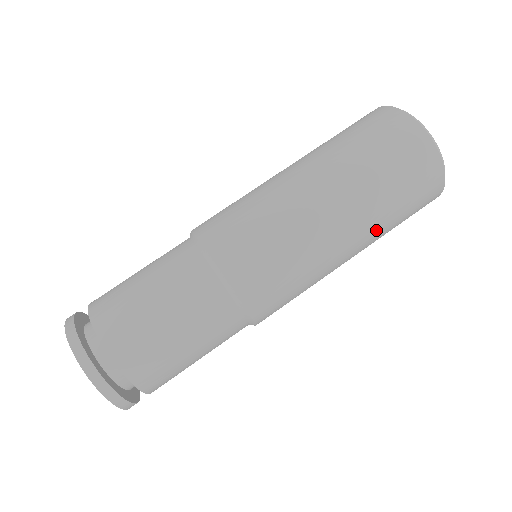
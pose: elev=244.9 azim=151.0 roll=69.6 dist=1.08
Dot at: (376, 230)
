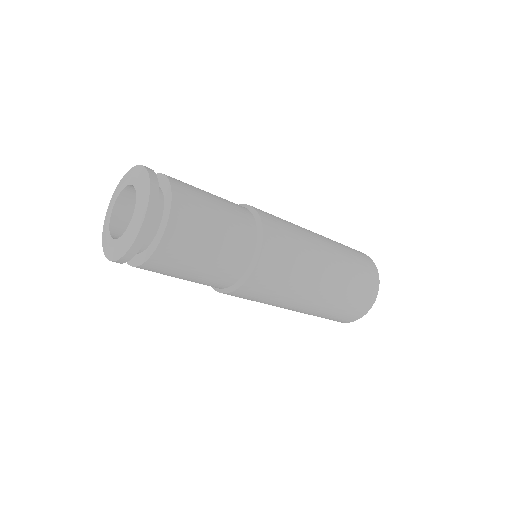
Dot at: (331, 299)
